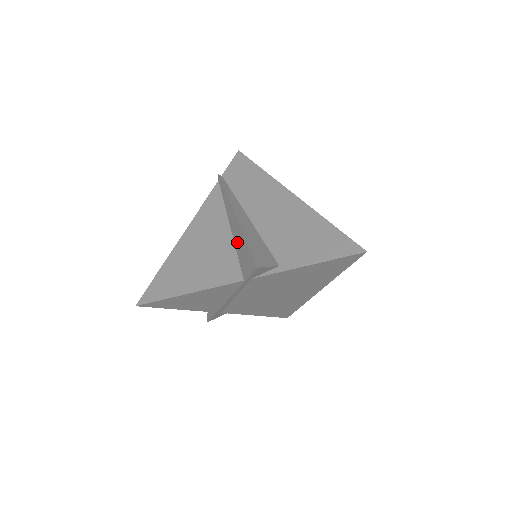
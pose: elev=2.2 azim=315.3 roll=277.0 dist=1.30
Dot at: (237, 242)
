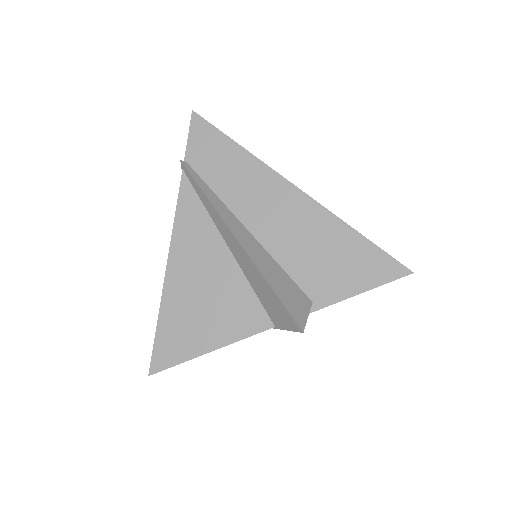
Dot at: (250, 277)
